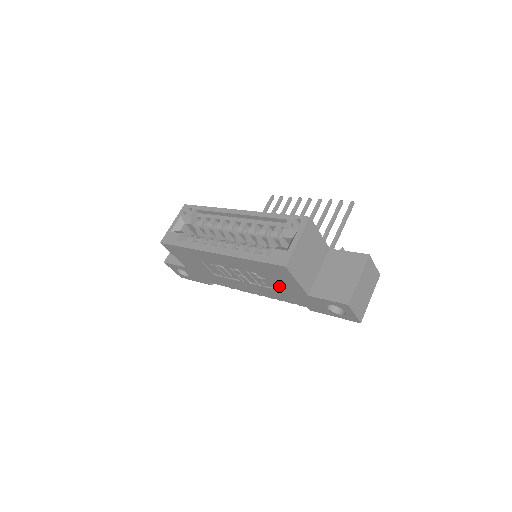
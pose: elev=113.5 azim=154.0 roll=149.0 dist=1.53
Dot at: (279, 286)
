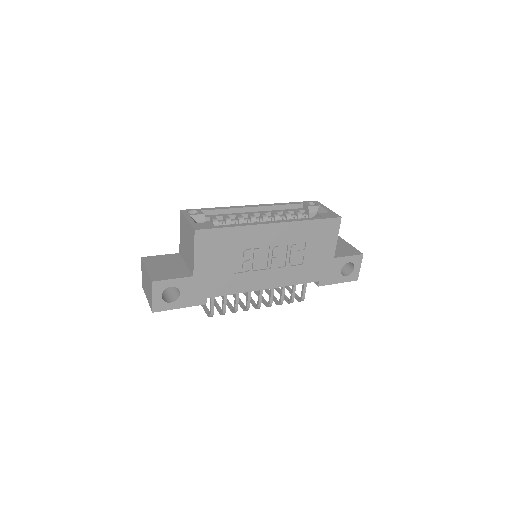
Dot at: (312, 255)
